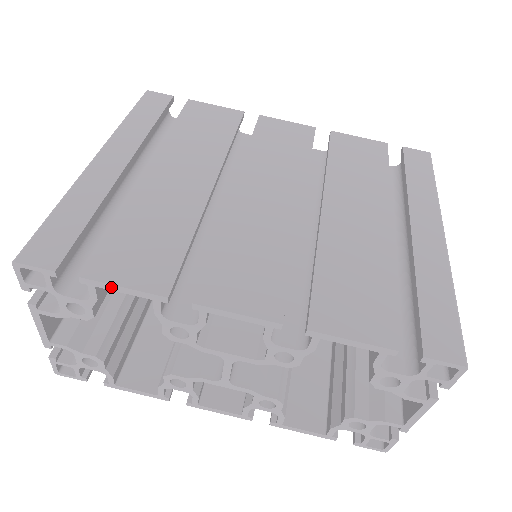
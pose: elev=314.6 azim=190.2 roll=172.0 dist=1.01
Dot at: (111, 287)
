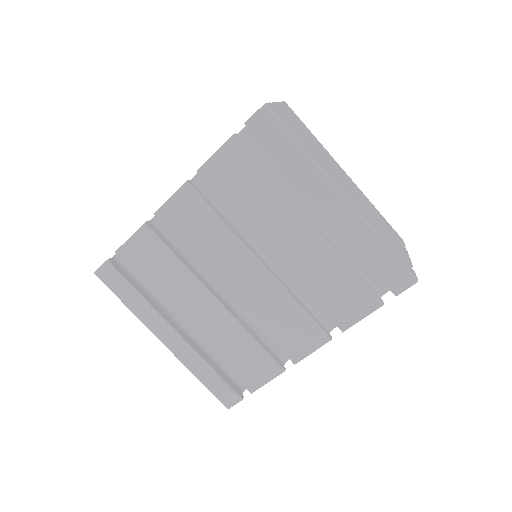
Dot at: (263, 385)
